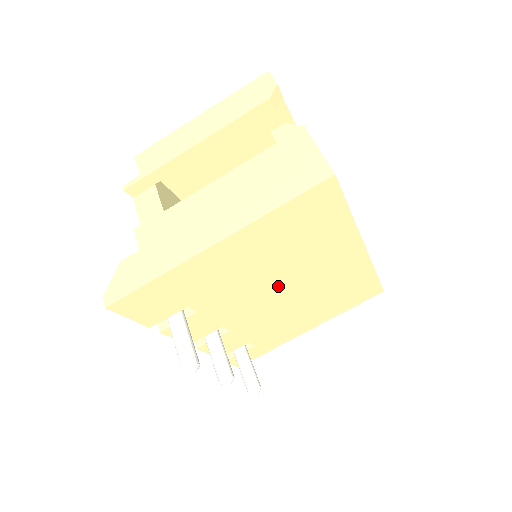
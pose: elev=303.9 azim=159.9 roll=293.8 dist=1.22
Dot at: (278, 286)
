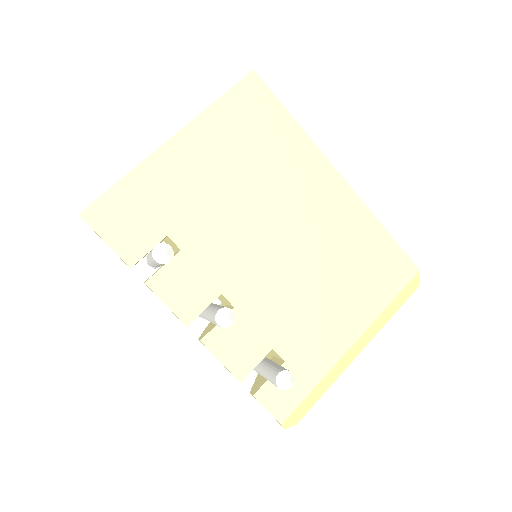
Dot at: (264, 223)
